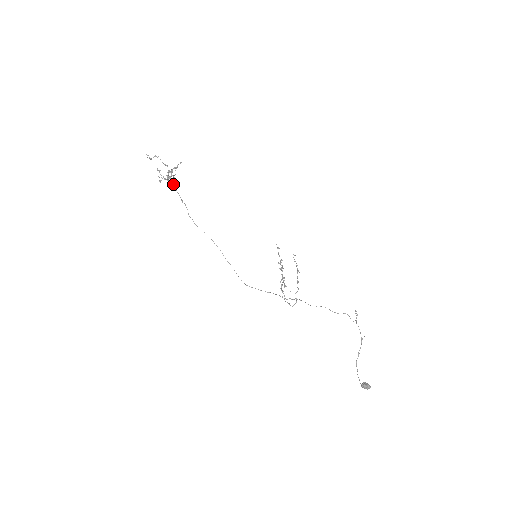
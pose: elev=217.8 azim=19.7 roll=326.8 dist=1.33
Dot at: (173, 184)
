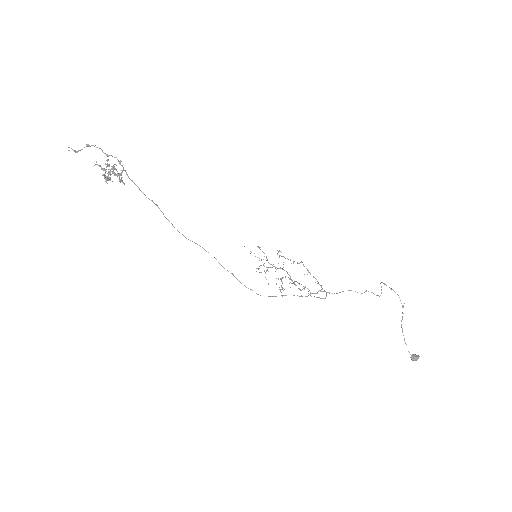
Dot at: (131, 180)
